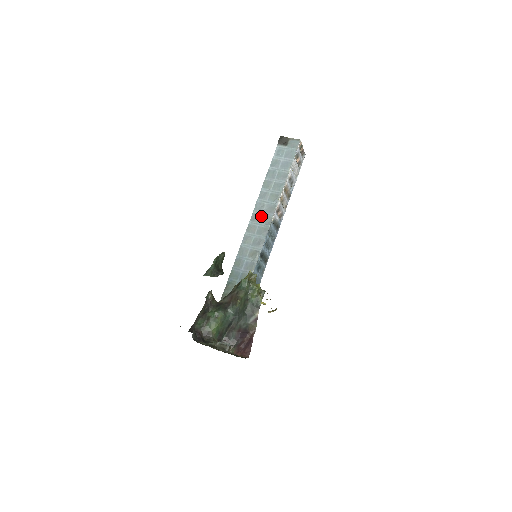
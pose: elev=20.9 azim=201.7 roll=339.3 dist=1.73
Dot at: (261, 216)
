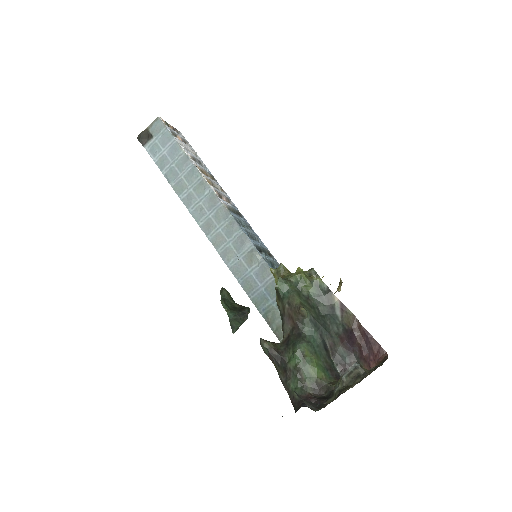
Dot at: (211, 219)
